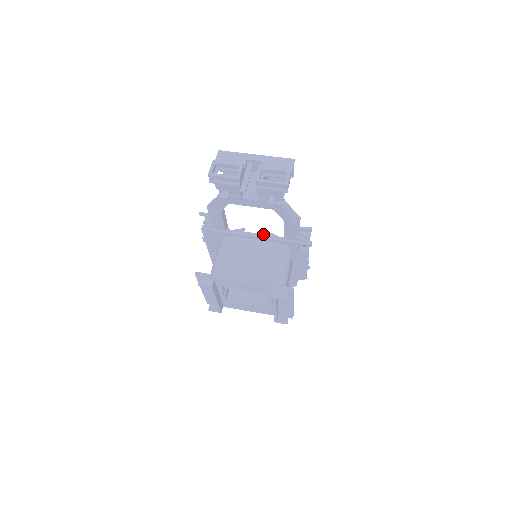
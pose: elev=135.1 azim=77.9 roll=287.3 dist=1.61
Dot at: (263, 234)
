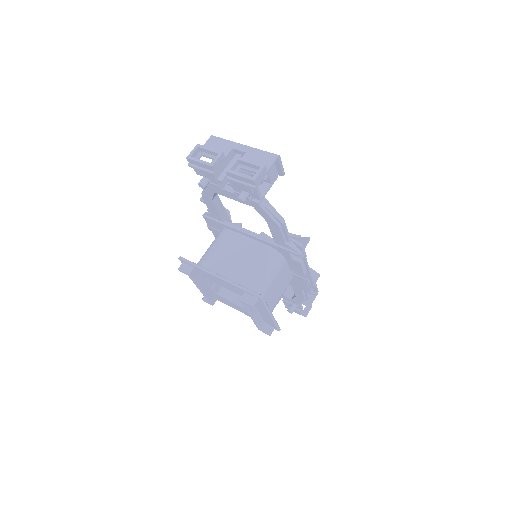
Dot at: occluded
